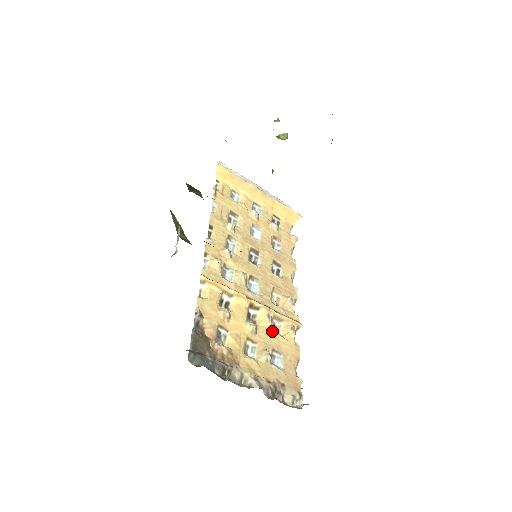
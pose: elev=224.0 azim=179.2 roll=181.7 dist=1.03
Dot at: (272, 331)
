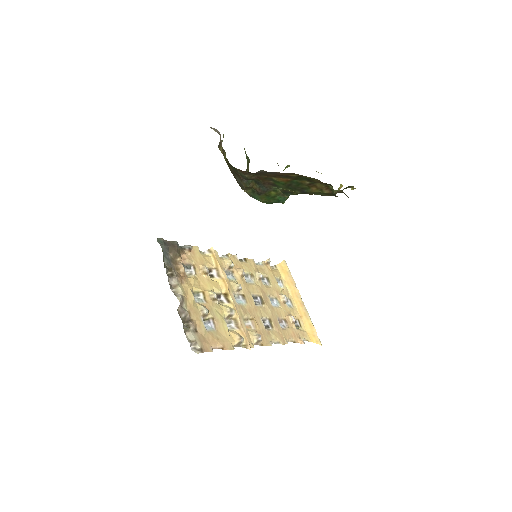
Dot at: (224, 319)
